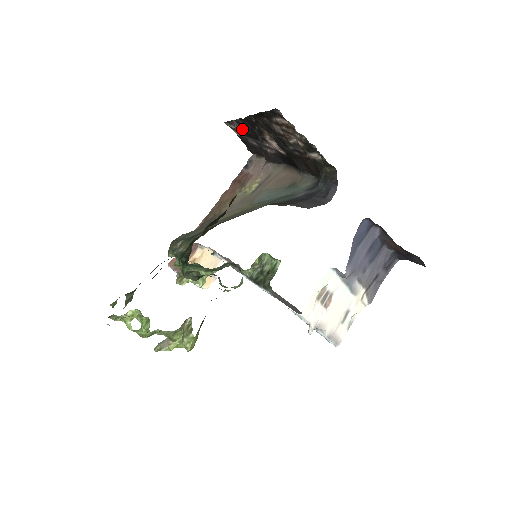
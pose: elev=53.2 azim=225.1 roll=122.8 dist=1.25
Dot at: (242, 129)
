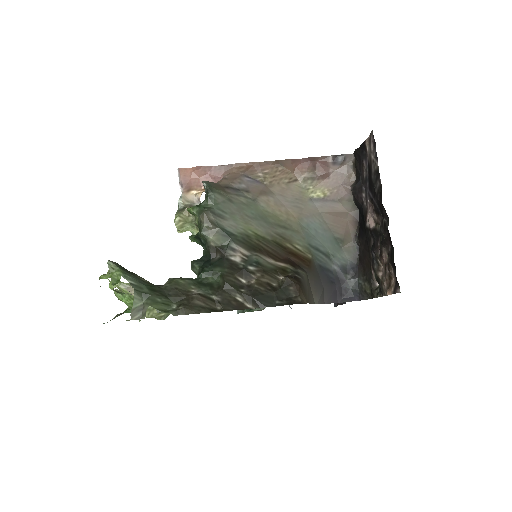
Dot at: (373, 169)
